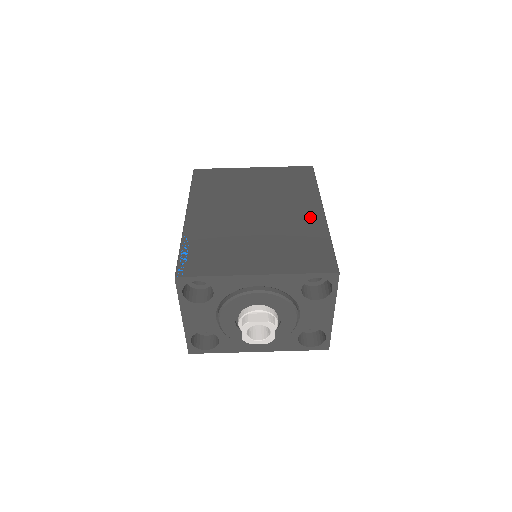
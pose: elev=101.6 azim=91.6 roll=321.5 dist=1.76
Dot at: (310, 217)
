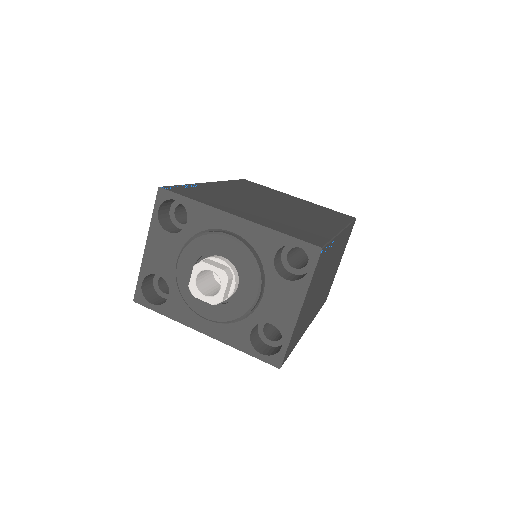
Dot at: (325, 225)
